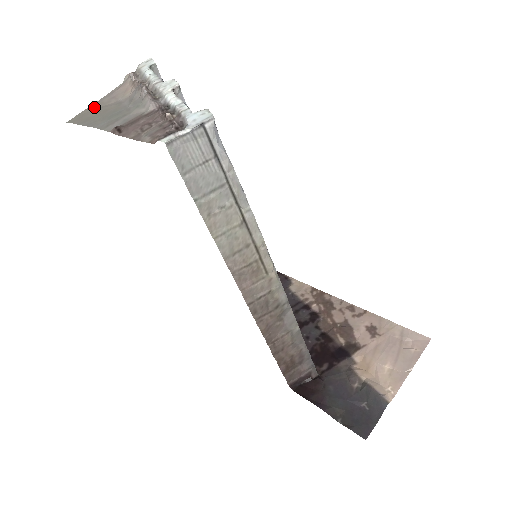
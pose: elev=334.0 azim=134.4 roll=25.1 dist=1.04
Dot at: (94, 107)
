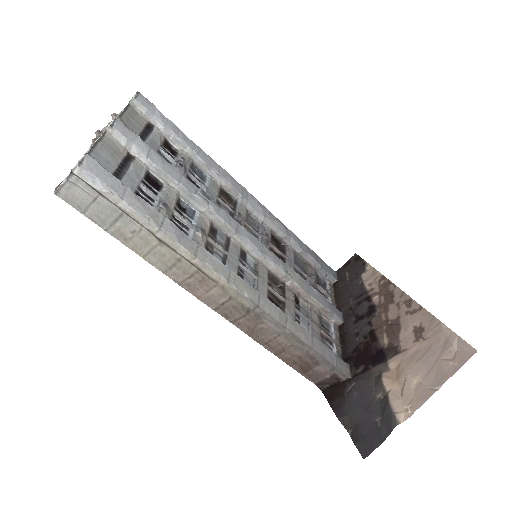
Dot at: occluded
